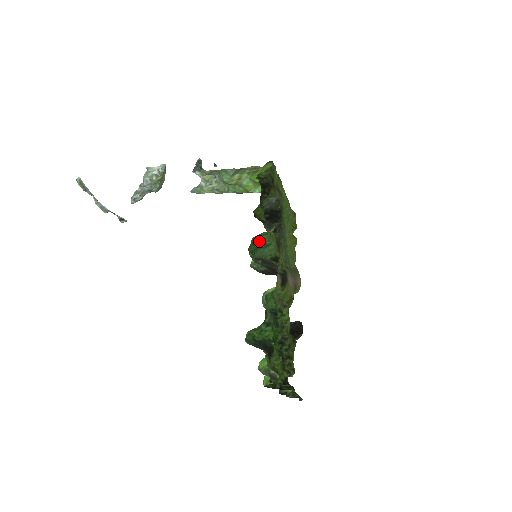
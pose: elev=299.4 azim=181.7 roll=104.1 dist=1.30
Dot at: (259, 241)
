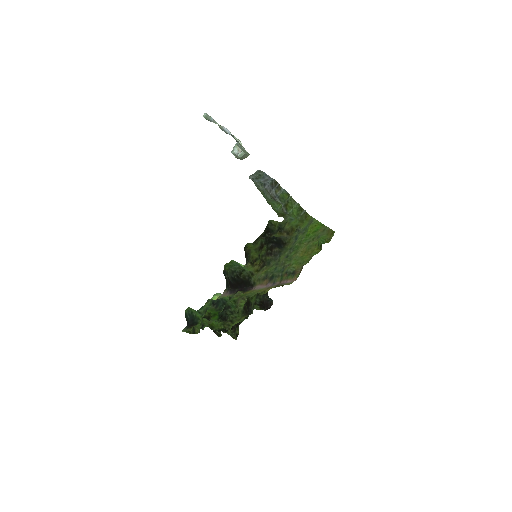
Dot at: occluded
